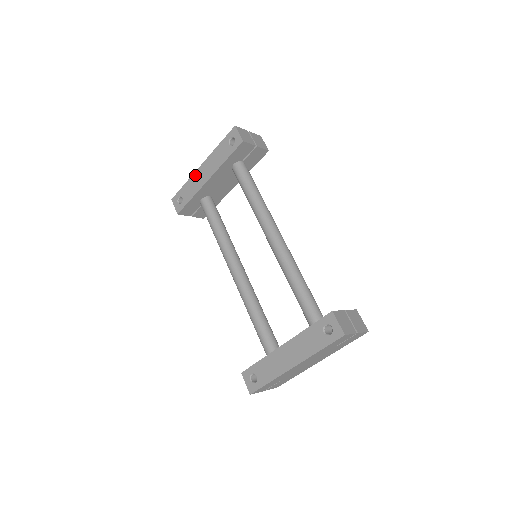
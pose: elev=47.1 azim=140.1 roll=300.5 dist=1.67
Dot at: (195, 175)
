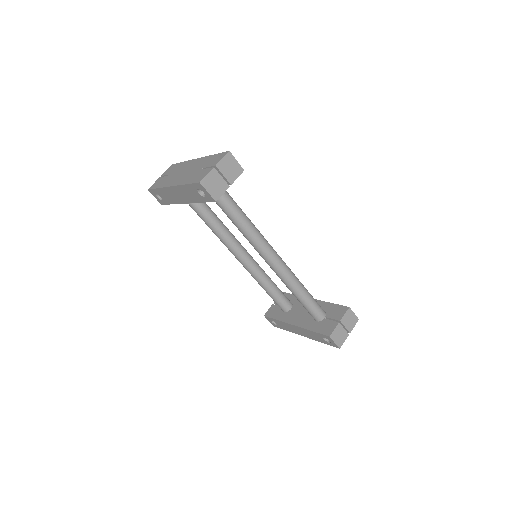
Dot at: (167, 190)
